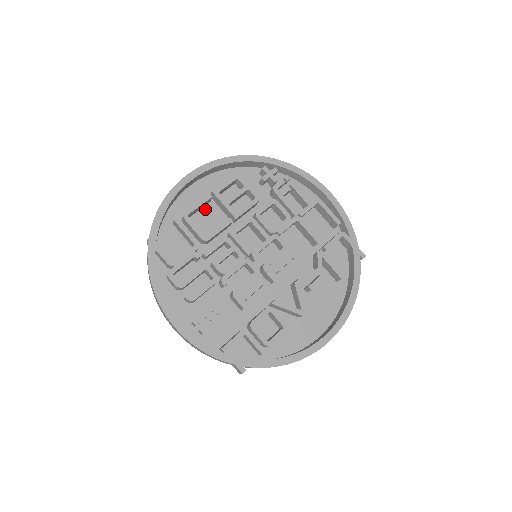
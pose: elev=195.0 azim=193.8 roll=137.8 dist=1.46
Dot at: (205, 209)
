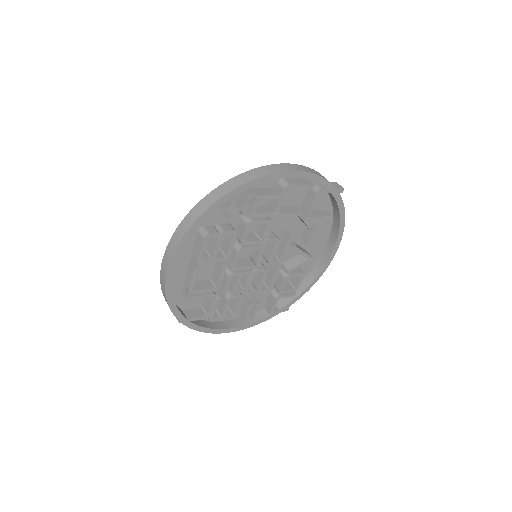
Dot at: occluded
